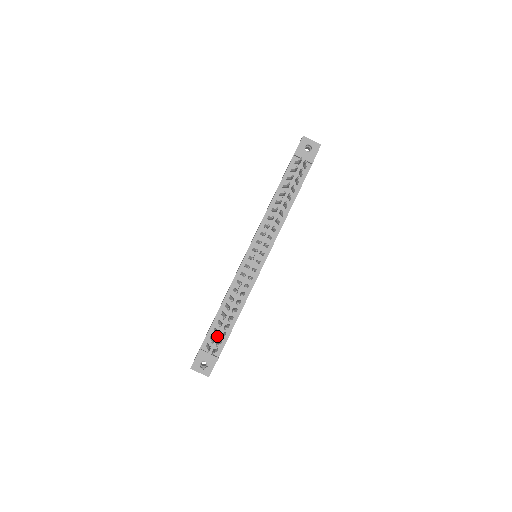
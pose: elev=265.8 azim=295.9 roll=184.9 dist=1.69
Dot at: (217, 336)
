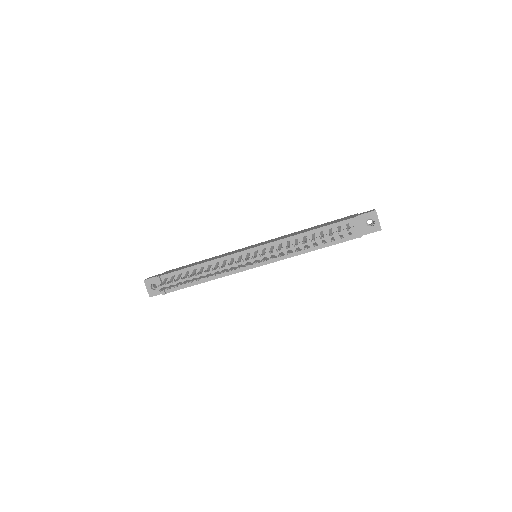
Dot at: occluded
